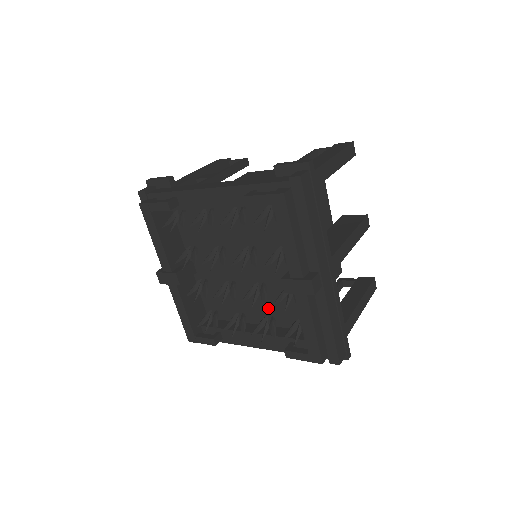
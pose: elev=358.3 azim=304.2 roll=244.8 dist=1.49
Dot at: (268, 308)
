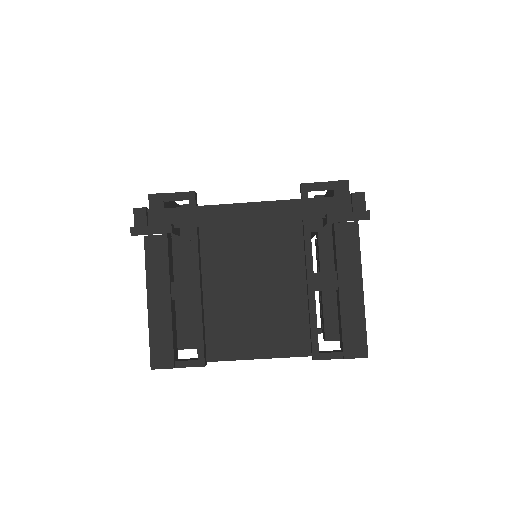
Dot at: occluded
